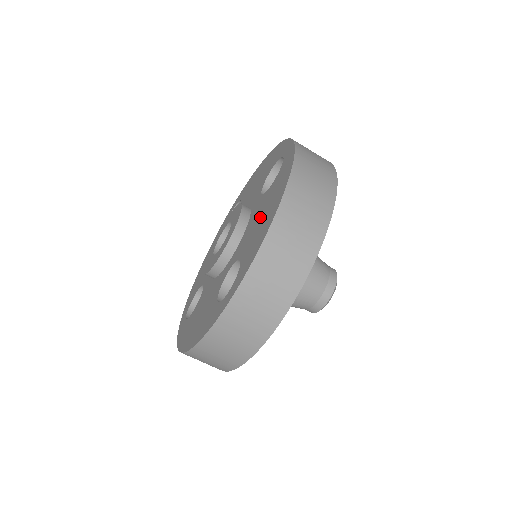
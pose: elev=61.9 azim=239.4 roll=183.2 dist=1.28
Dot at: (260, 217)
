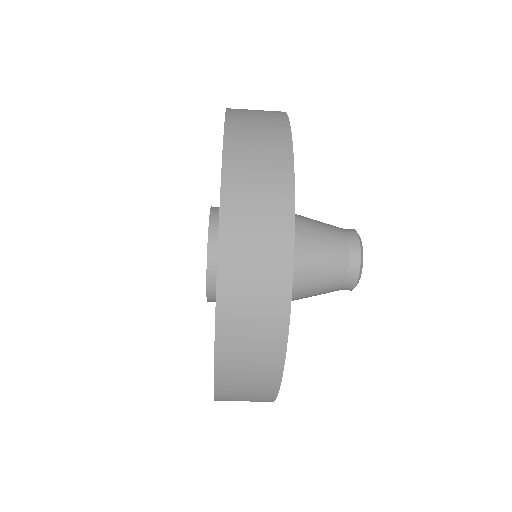
Dot at: occluded
